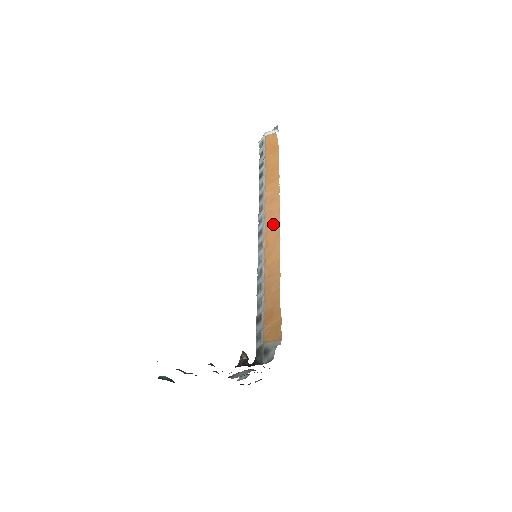
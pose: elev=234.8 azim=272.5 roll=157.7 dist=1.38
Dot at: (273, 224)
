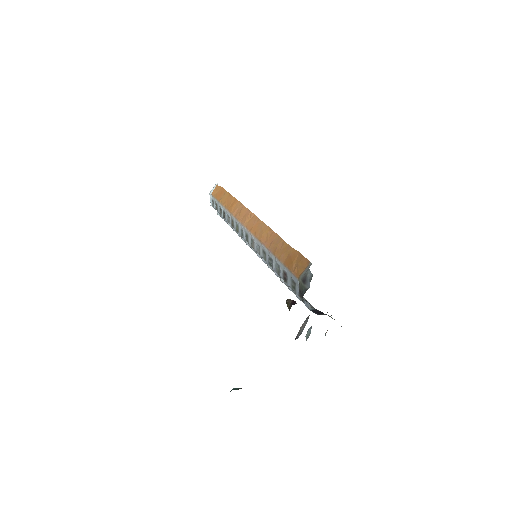
Dot at: (250, 220)
